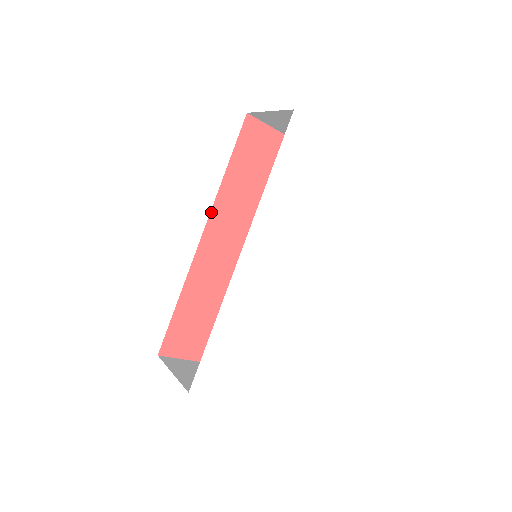
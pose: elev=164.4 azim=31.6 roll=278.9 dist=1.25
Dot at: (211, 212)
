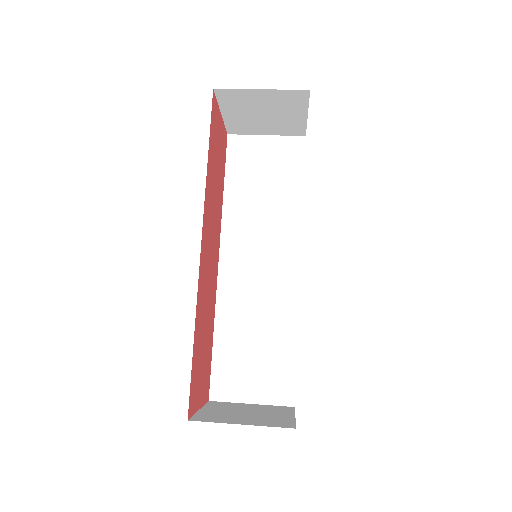
Dot at: occluded
